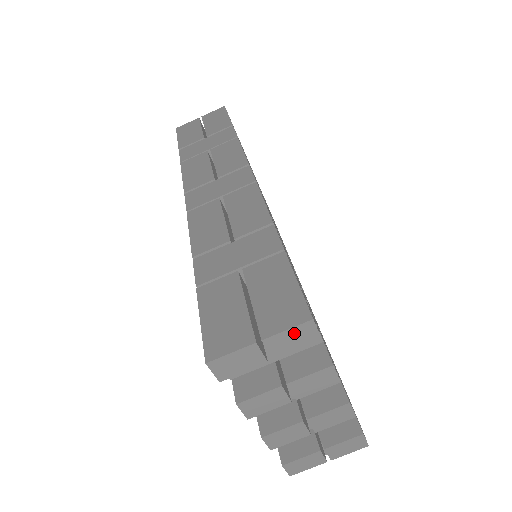
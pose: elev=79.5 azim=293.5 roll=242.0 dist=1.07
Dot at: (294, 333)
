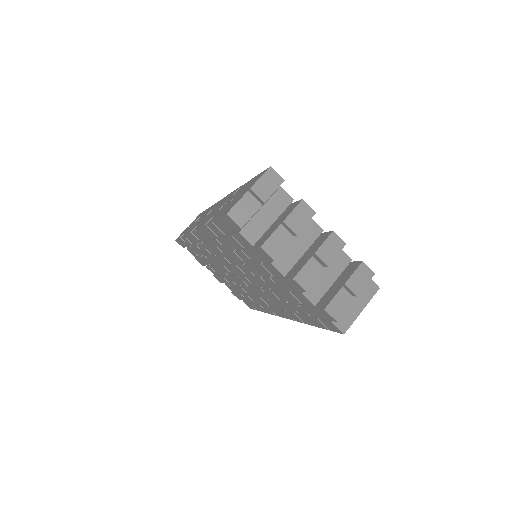
Dot at: (266, 179)
